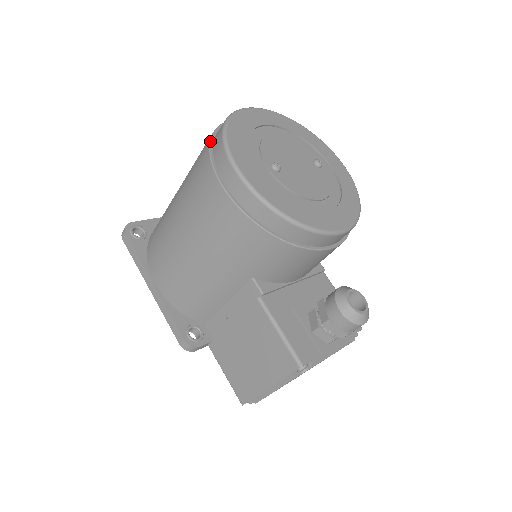
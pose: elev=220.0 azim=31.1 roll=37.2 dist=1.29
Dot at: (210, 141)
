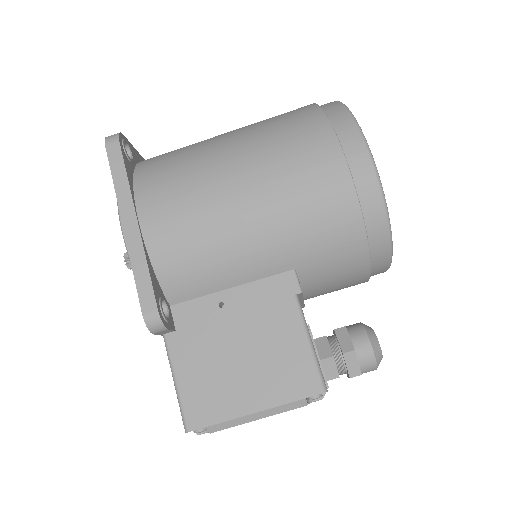
Dot at: occluded
